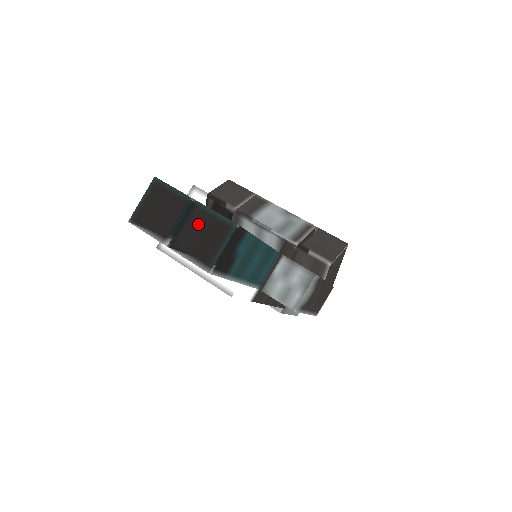
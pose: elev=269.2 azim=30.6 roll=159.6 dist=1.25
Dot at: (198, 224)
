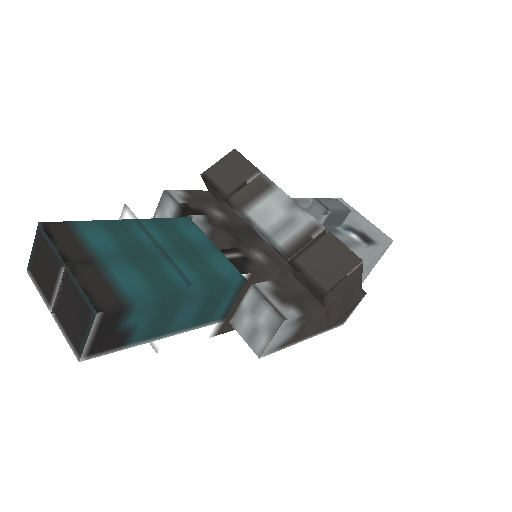
Dot at: (69, 297)
